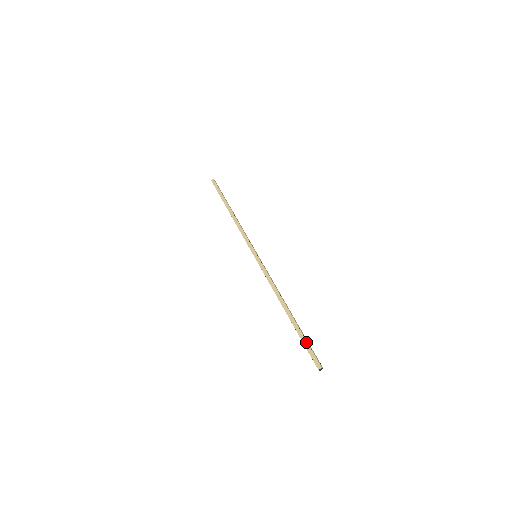
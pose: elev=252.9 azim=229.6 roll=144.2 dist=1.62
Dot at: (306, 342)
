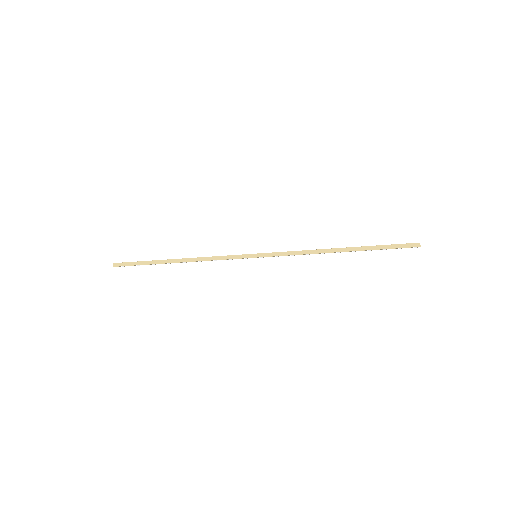
Dot at: (387, 246)
